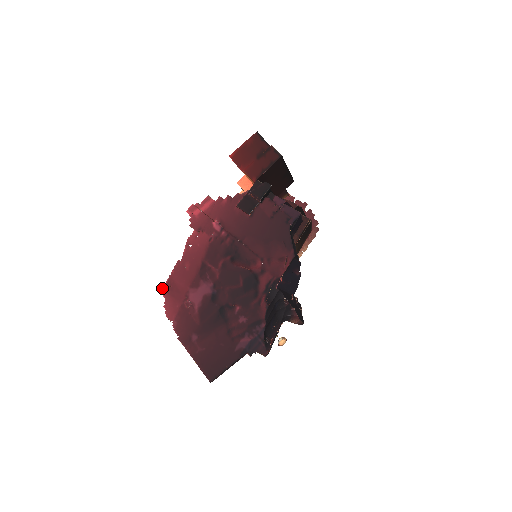
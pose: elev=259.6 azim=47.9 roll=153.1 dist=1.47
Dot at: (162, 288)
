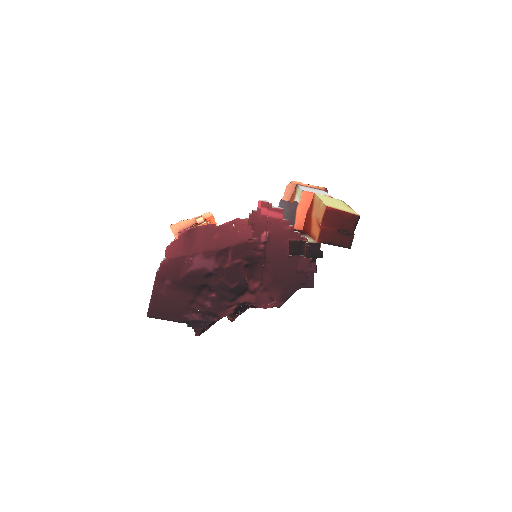
Dot at: (184, 229)
